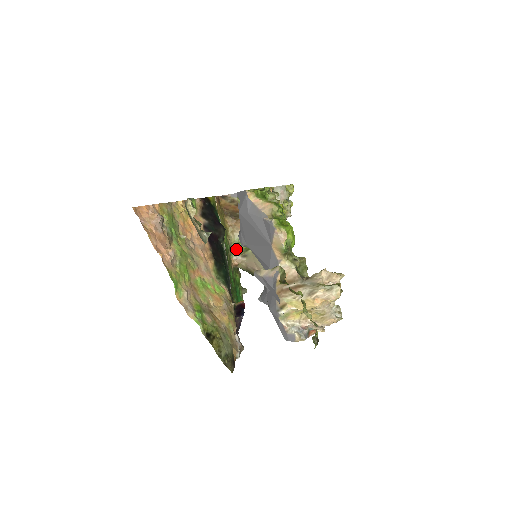
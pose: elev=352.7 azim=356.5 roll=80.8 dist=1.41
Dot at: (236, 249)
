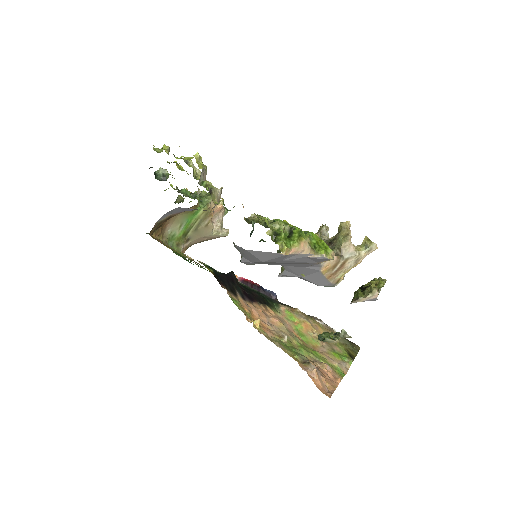
Dot at: (175, 243)
